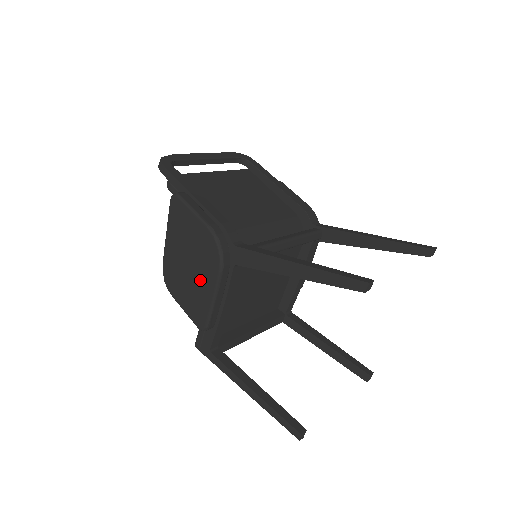
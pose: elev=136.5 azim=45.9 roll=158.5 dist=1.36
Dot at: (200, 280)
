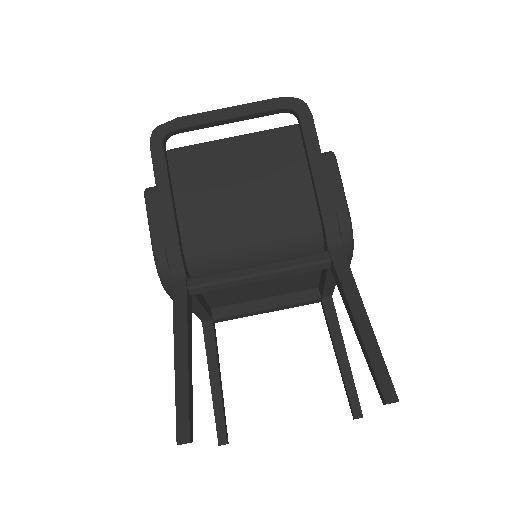
Dot at: occluded
